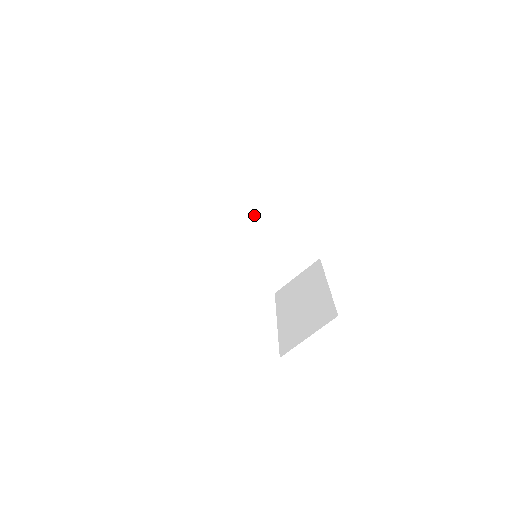
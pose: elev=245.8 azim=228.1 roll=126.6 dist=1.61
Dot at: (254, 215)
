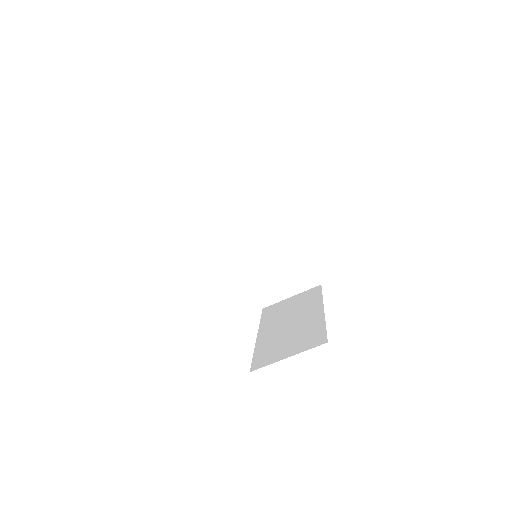
Dot at: (266, 217)
